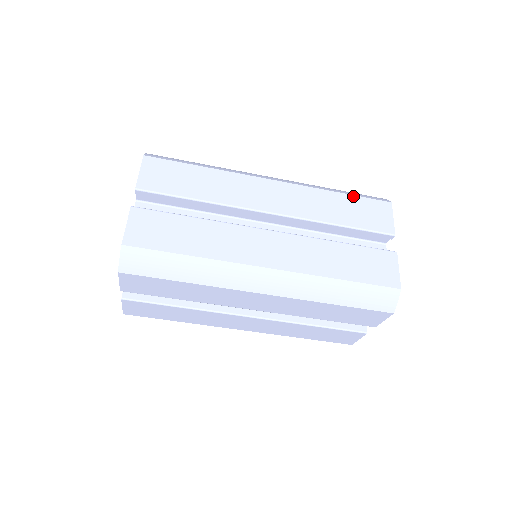
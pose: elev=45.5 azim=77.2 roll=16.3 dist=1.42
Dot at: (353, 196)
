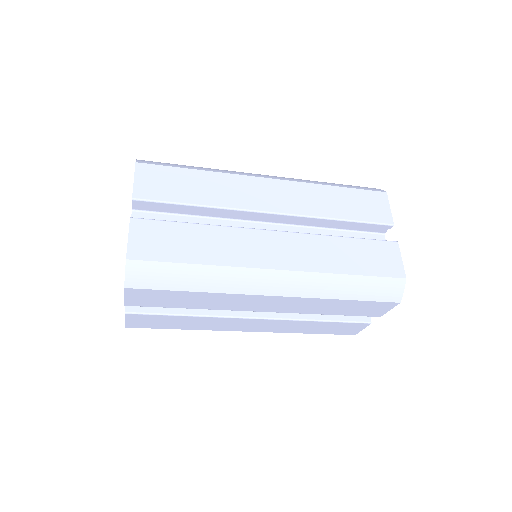
Dot at: (349, 189)
